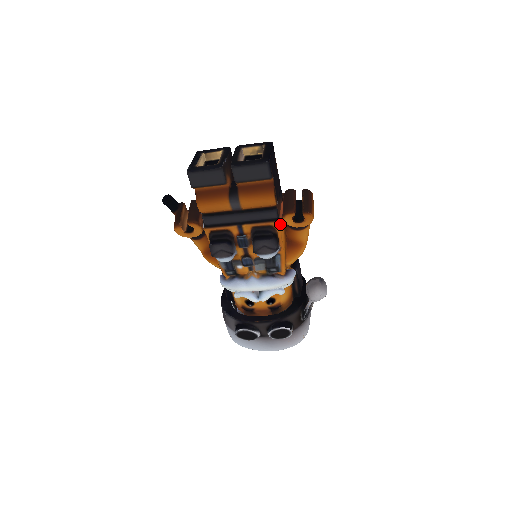
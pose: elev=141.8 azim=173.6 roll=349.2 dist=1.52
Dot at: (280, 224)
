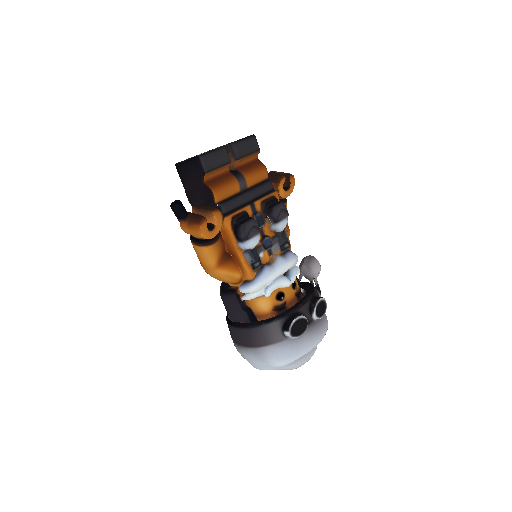
Dot at: (277, 194)
